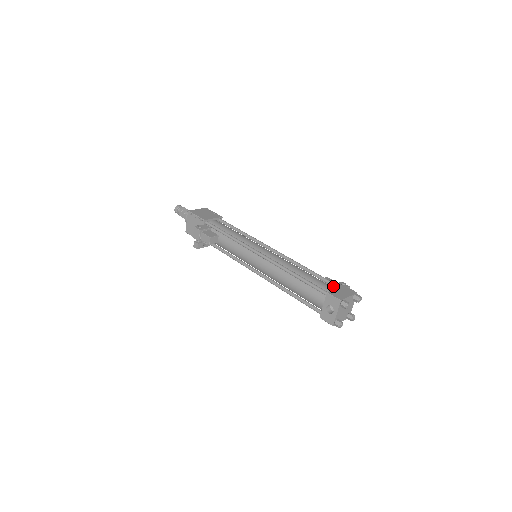
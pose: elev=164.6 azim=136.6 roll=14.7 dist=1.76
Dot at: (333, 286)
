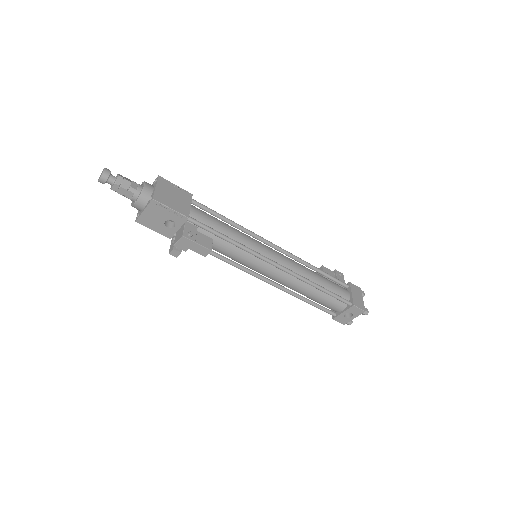
Dot at: (342, 285)
